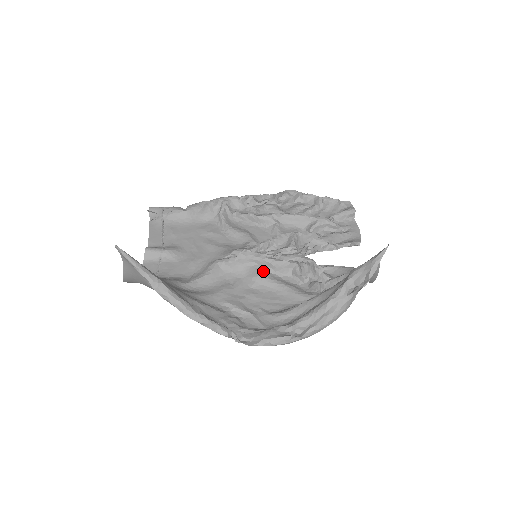
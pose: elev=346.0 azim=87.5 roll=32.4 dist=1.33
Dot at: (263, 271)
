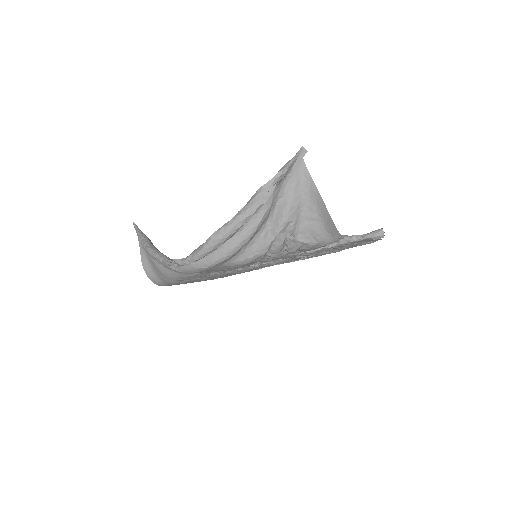
Dot at: occluded
